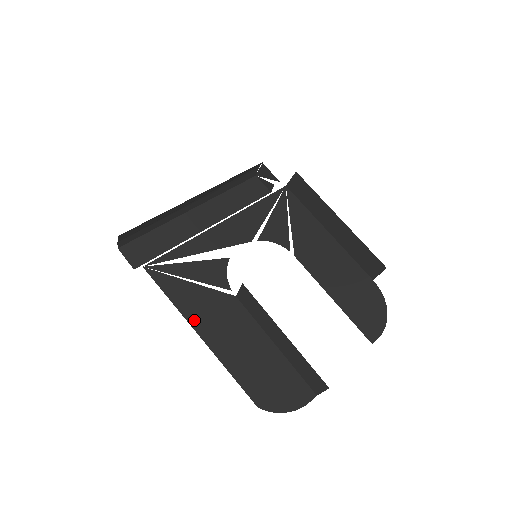
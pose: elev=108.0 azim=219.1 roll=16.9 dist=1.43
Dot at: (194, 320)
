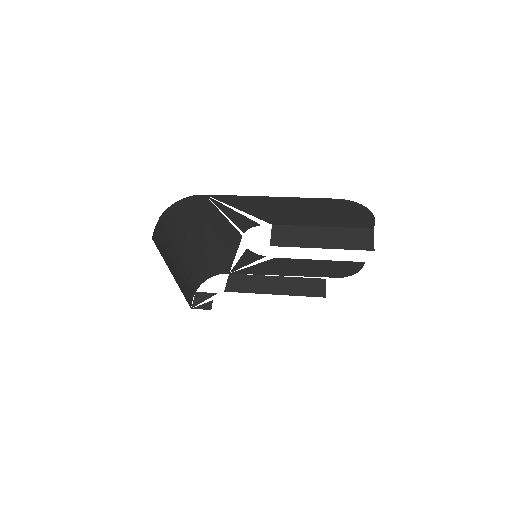
Dot at: occluded
